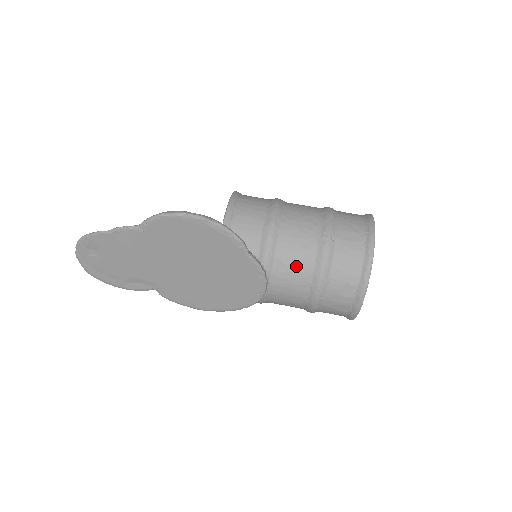
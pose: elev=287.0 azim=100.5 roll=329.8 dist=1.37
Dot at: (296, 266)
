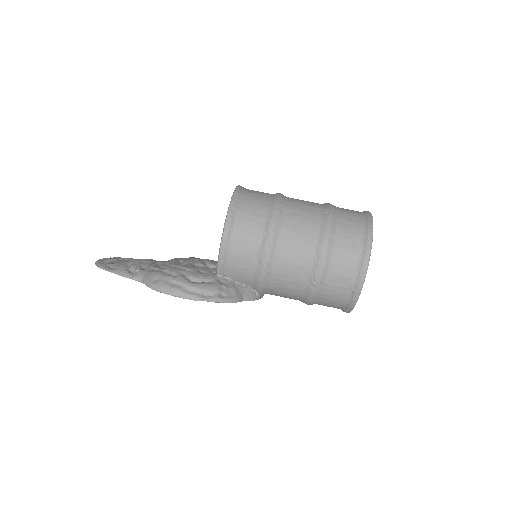
Dot at: (287, 295)
